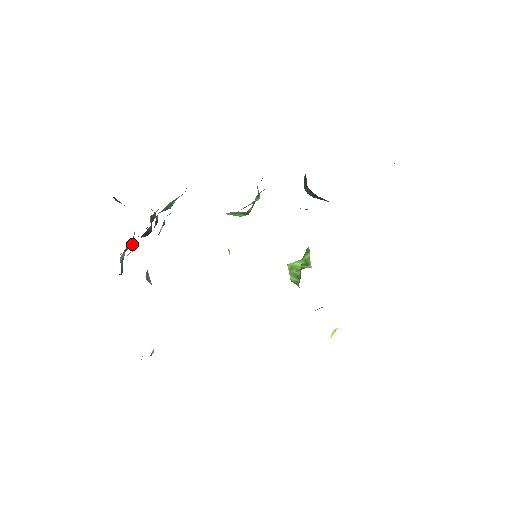
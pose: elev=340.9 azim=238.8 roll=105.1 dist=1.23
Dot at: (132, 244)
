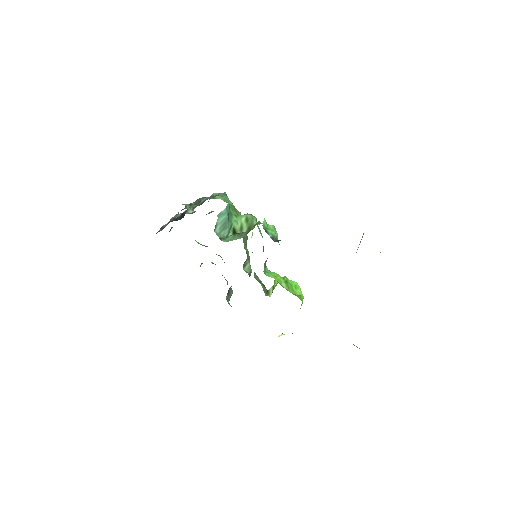
Dot at: (166, 225)
